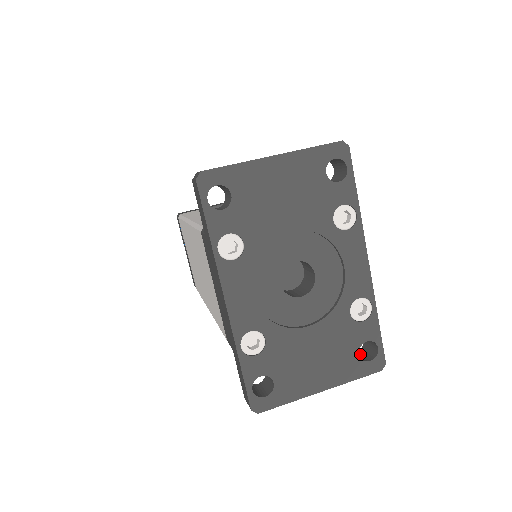
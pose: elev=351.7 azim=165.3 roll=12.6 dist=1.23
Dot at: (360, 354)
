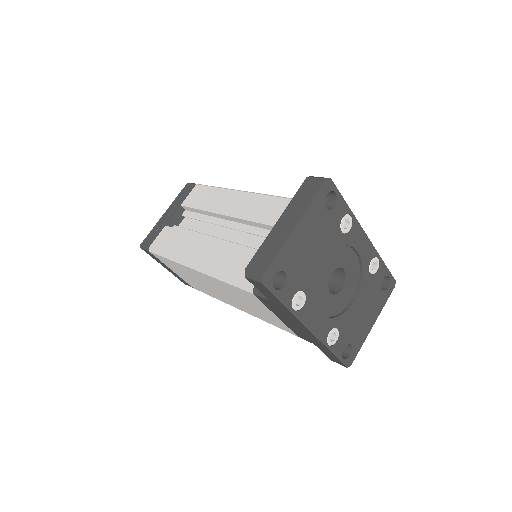
Dot at: occluded
